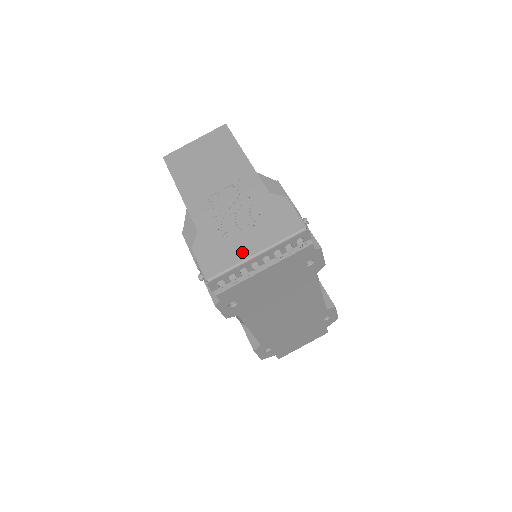
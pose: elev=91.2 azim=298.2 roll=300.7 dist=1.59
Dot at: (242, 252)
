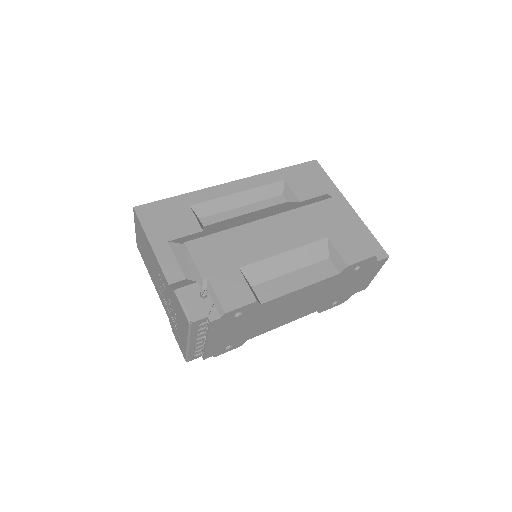
Dot at: (183, 341)
